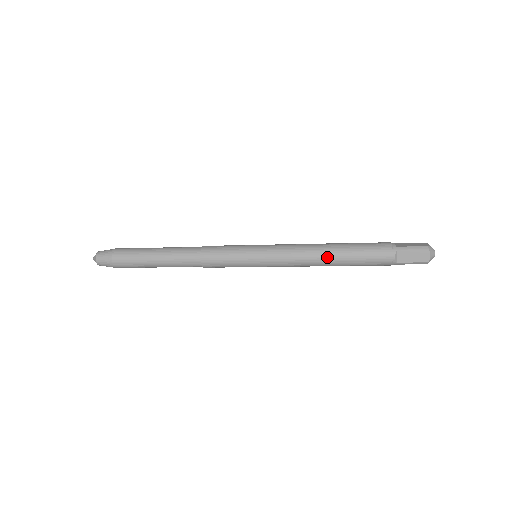
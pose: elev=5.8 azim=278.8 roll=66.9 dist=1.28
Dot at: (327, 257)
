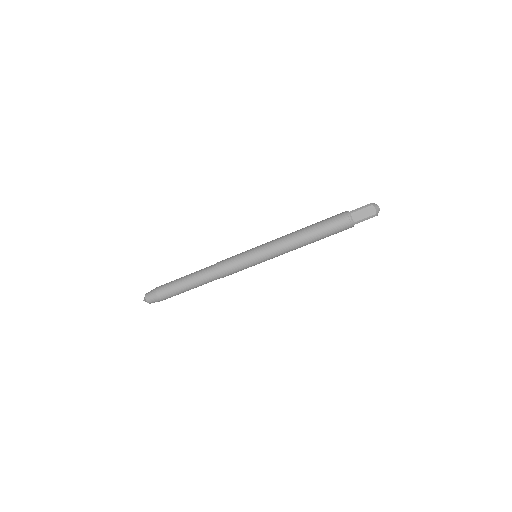
Dot at: (302, 229)
